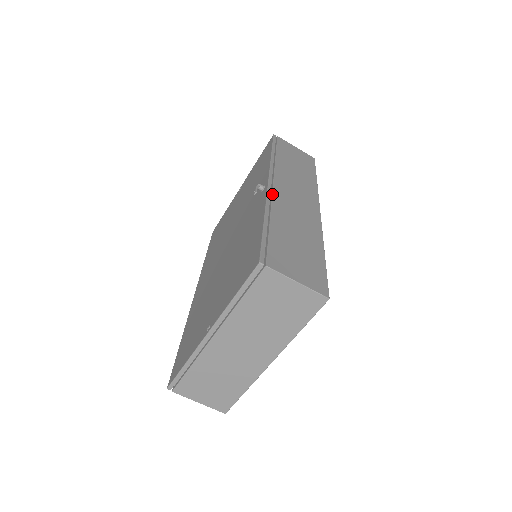
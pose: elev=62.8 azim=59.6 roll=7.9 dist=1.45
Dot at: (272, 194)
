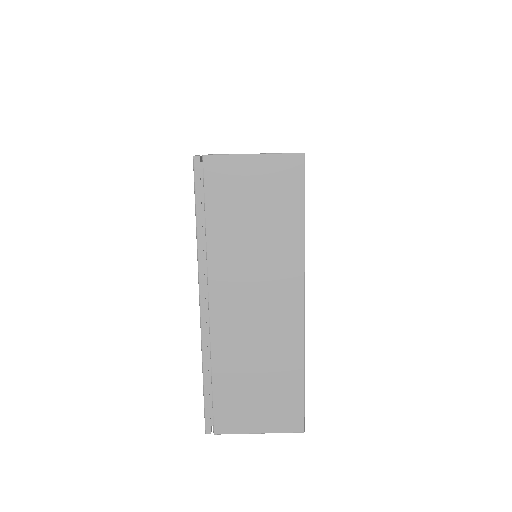
Dot at: occluded
